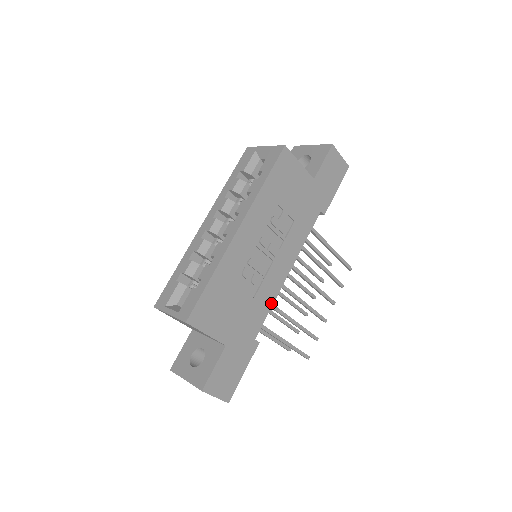
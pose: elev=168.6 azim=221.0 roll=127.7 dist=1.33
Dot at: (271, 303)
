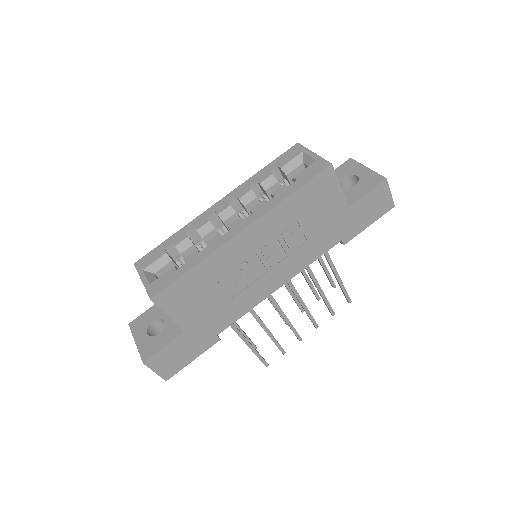
Dot at: (248, 309)
